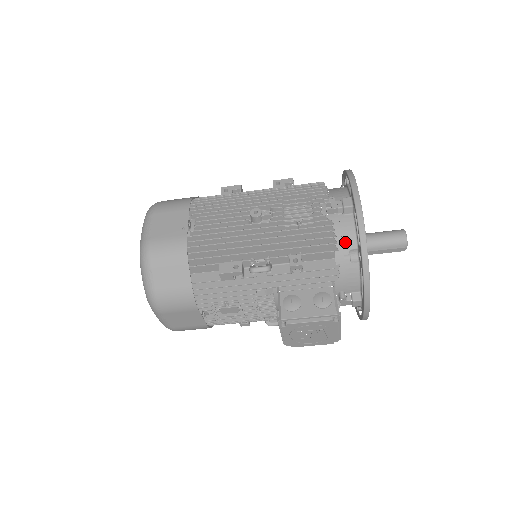
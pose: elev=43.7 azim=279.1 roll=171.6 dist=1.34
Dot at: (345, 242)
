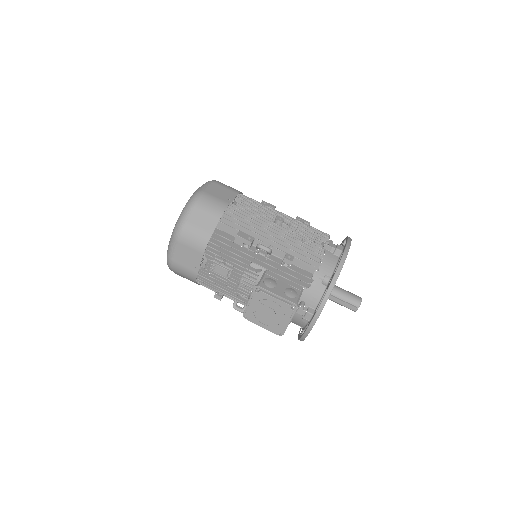
Dot at: (325, 268)
